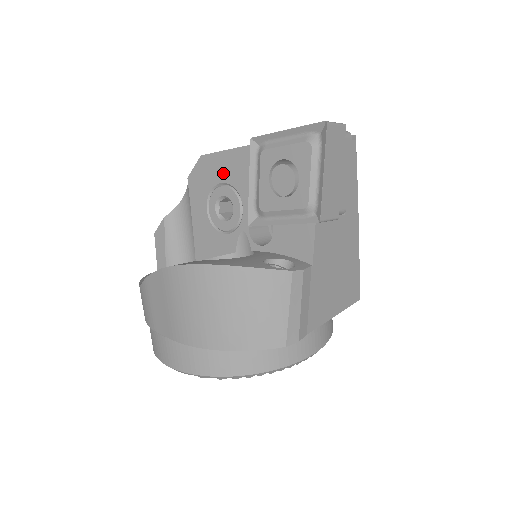
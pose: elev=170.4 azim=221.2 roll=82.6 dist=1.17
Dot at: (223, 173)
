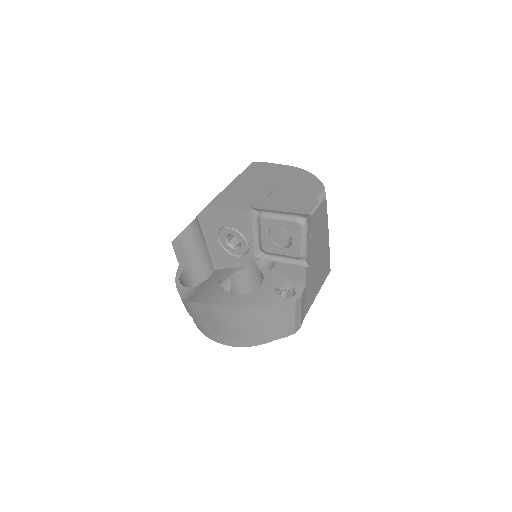
Dot at: (229, 221)
